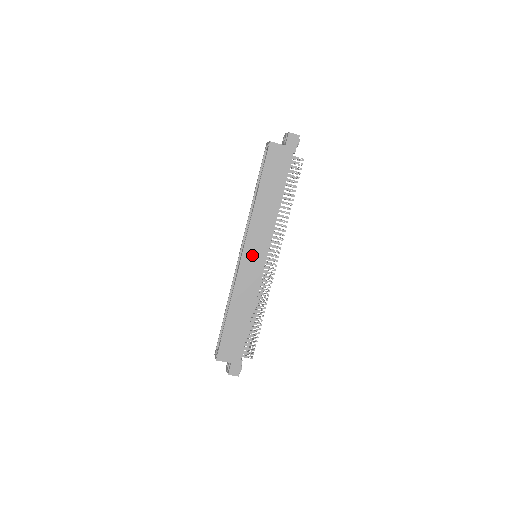
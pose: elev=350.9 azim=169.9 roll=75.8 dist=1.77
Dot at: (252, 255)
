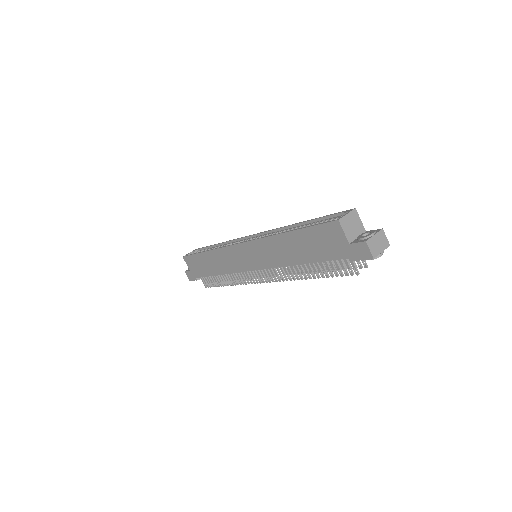
Dot at: (246, 254)
